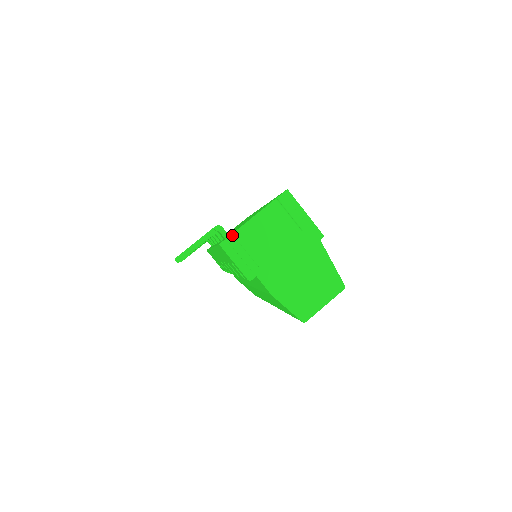
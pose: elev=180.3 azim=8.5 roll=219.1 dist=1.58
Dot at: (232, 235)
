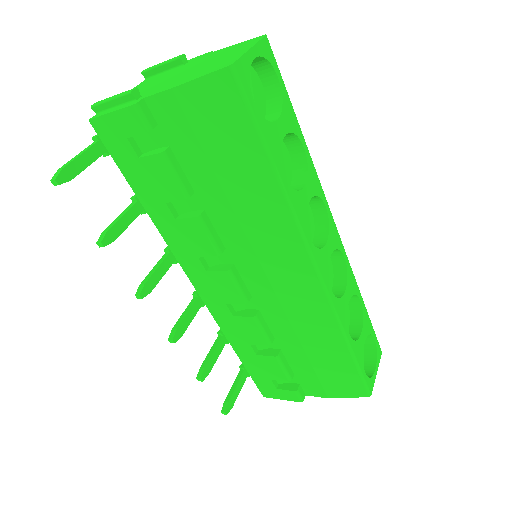
Dot at: (97, 102)
